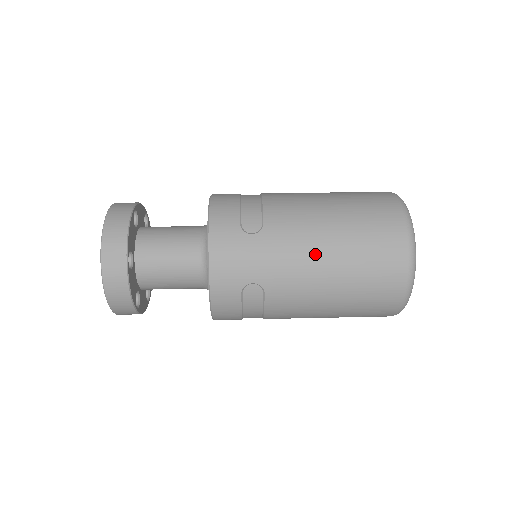
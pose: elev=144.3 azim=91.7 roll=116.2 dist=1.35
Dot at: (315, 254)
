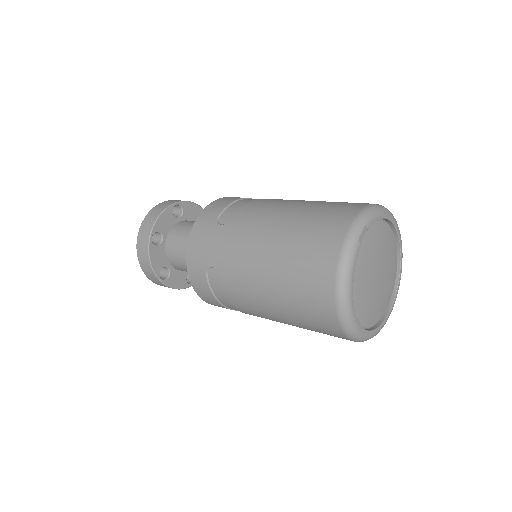
Dot at: (258, 248)
